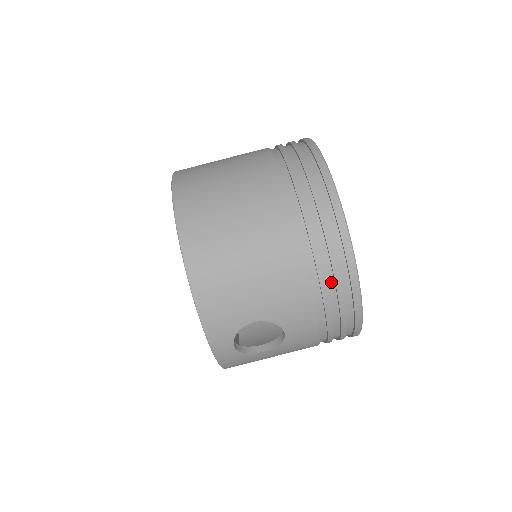
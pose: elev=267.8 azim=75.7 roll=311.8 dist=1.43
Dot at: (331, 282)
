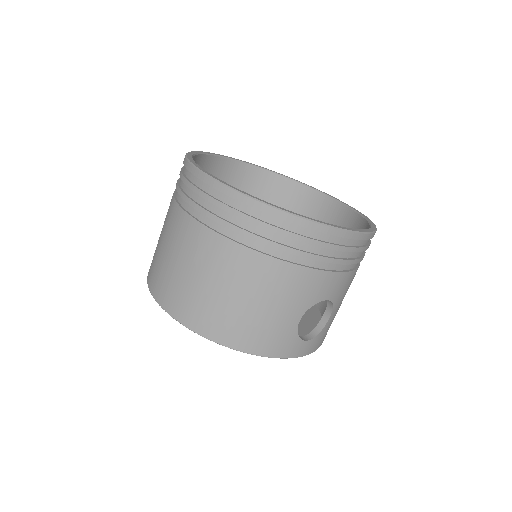
Dot at: (312, 248)
